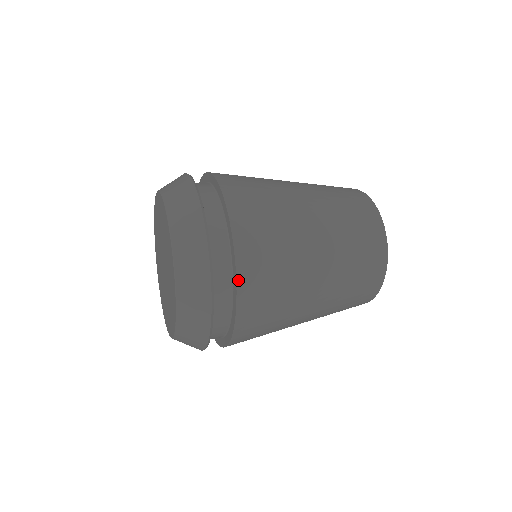
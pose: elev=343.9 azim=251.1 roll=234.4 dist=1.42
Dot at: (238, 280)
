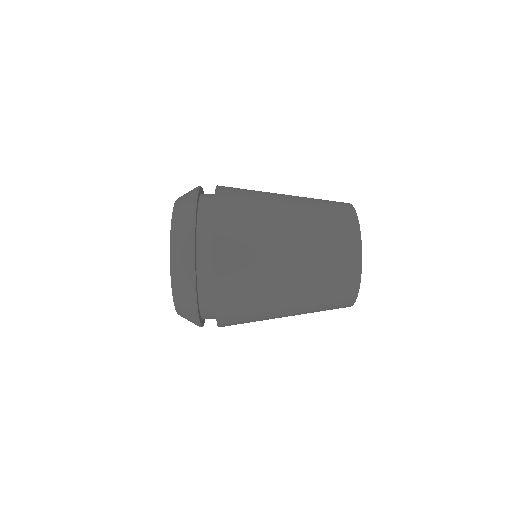
Dot at: (217, 315)
